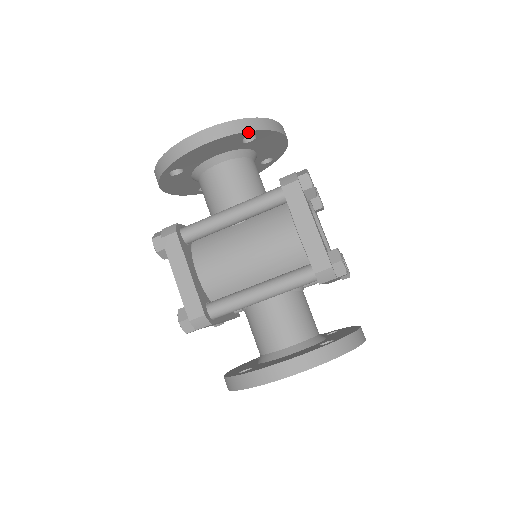
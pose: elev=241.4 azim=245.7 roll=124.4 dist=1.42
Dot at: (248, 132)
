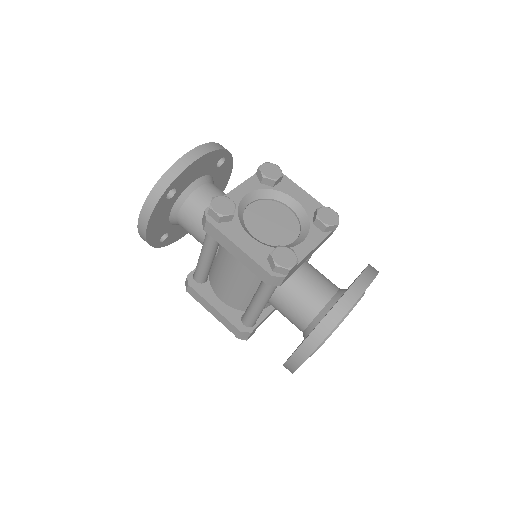
Dot at: (161, 198)
